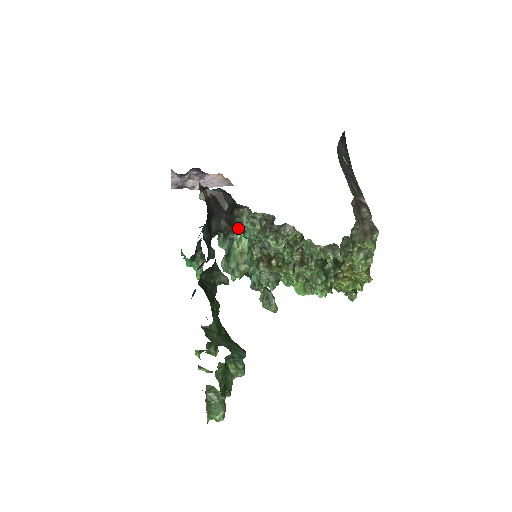
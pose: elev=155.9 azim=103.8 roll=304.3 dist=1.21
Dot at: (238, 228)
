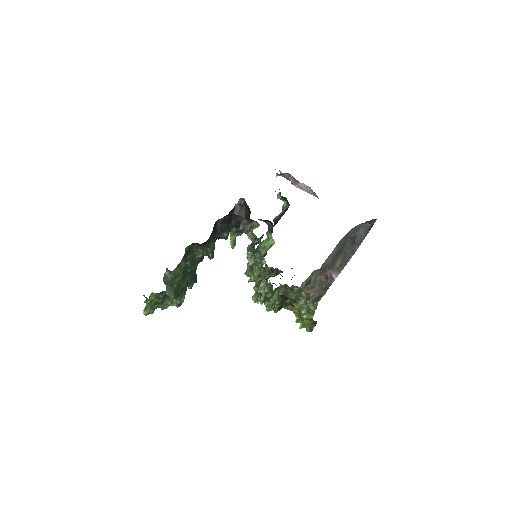
Dot at: (246, 233)
